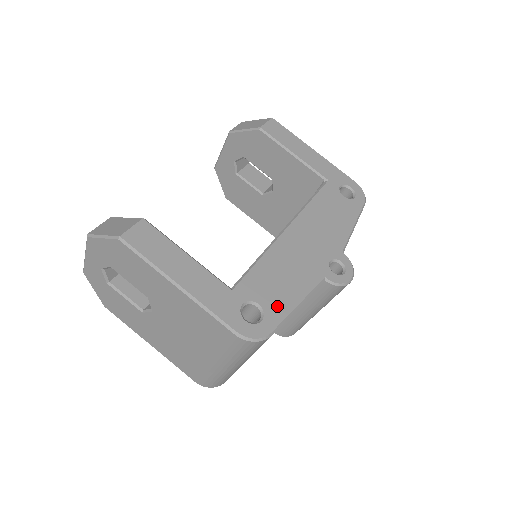
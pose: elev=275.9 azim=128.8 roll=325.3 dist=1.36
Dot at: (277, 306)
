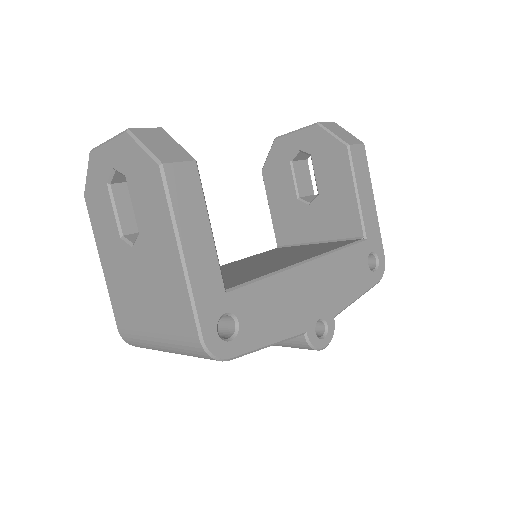
Dot at: (252, 335)
